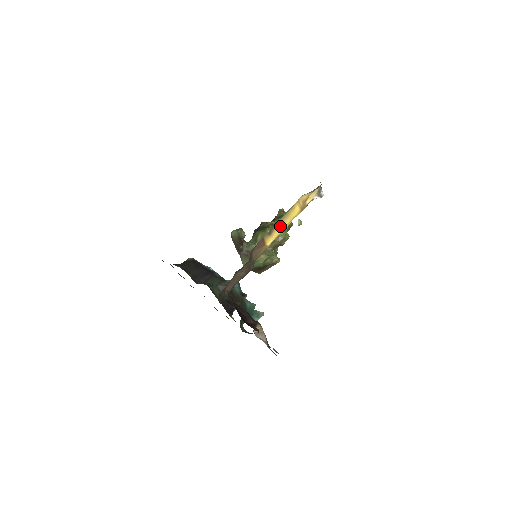
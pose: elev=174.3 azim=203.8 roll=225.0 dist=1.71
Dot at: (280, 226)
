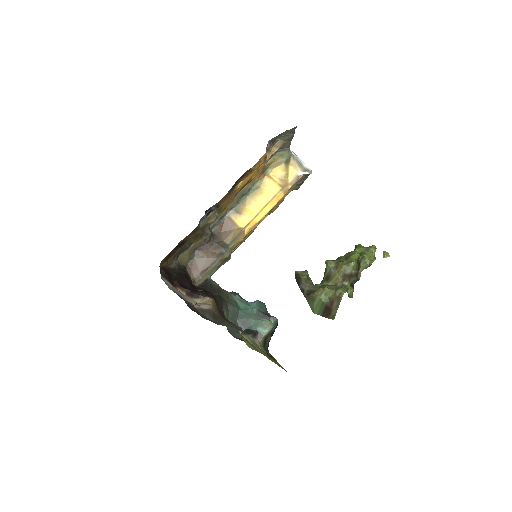
Dot at: (253, 206)
